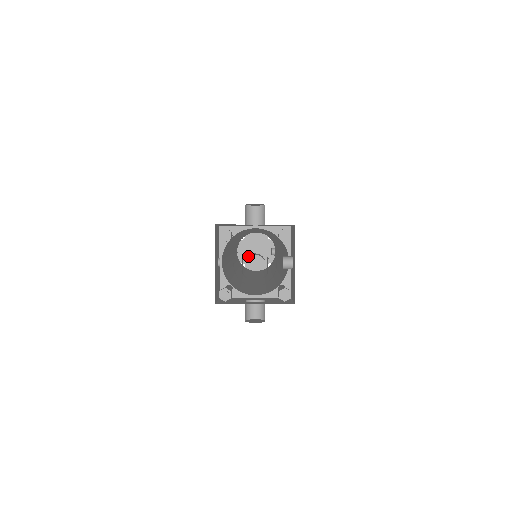
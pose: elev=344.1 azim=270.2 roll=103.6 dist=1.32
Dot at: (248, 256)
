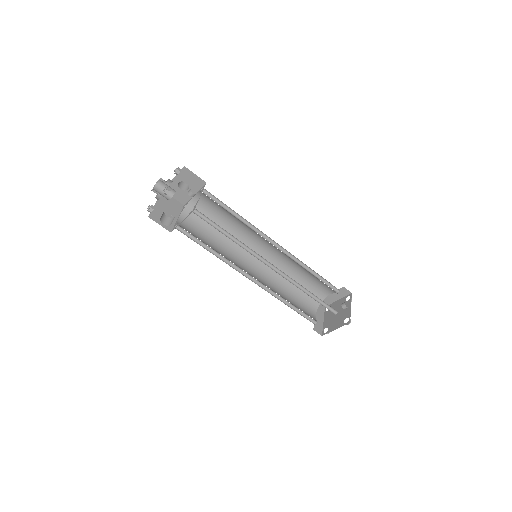
Dot at: occluded
